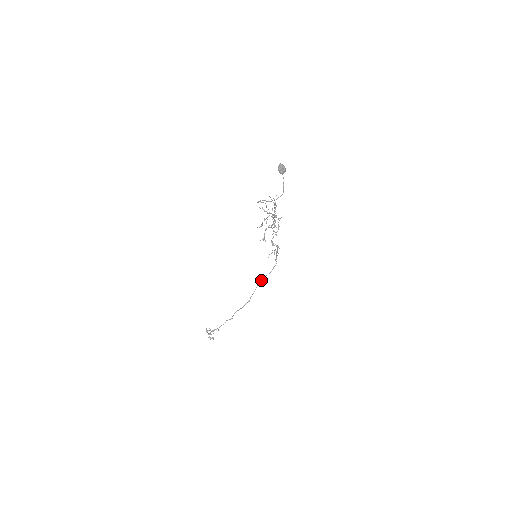
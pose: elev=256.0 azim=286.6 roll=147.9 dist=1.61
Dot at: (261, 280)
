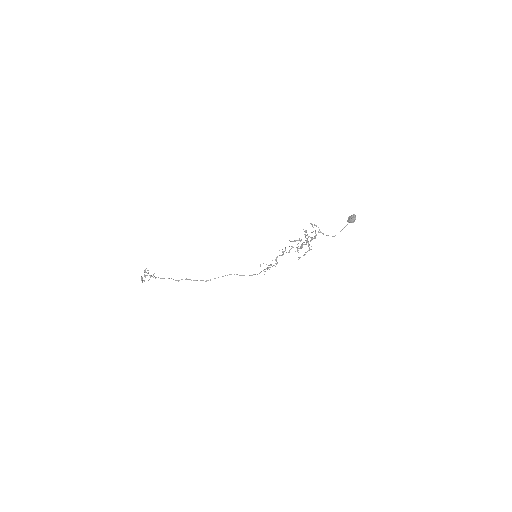
Dot at: occluded
